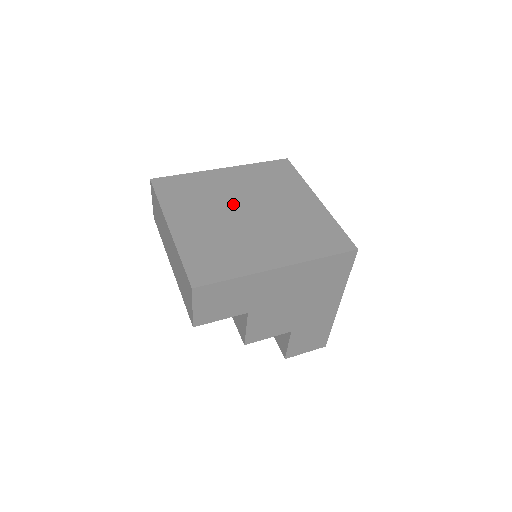
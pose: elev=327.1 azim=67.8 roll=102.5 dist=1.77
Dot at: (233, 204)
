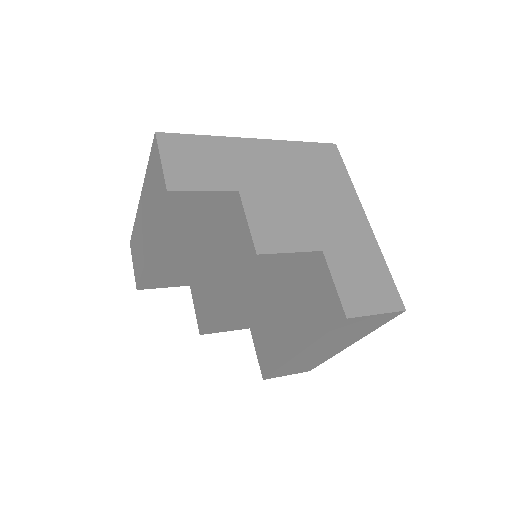
Dot at: occluded
